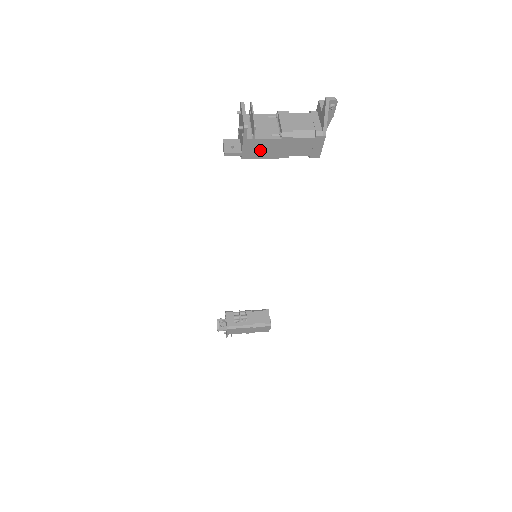
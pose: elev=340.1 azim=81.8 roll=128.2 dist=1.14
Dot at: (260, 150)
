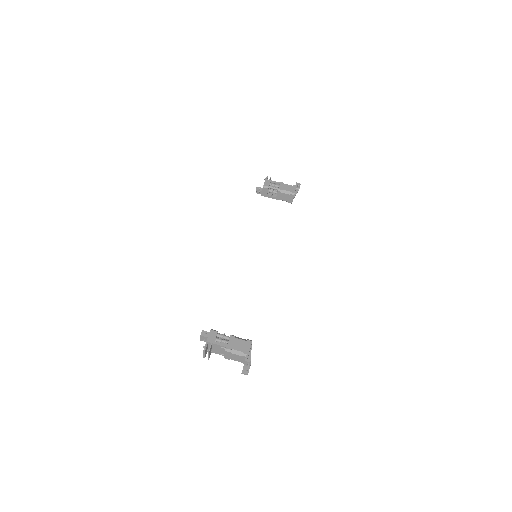
Dot at: occluded
